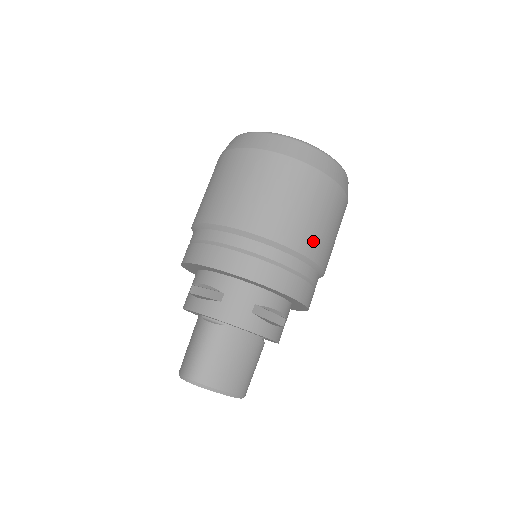
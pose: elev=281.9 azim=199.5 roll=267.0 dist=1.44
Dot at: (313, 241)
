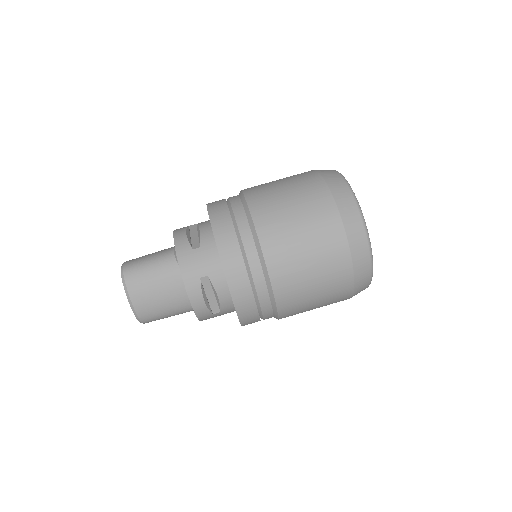
Dot at: (289, 285)
